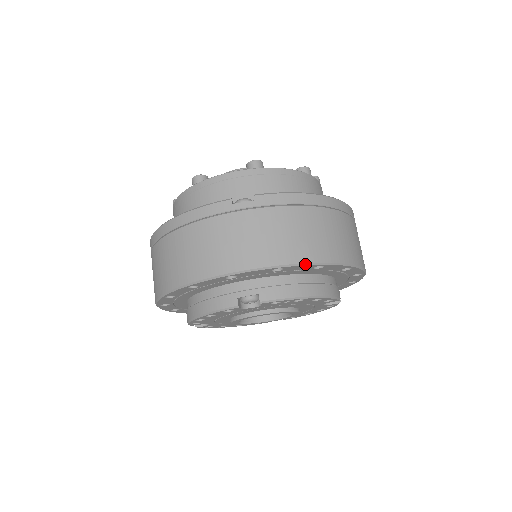
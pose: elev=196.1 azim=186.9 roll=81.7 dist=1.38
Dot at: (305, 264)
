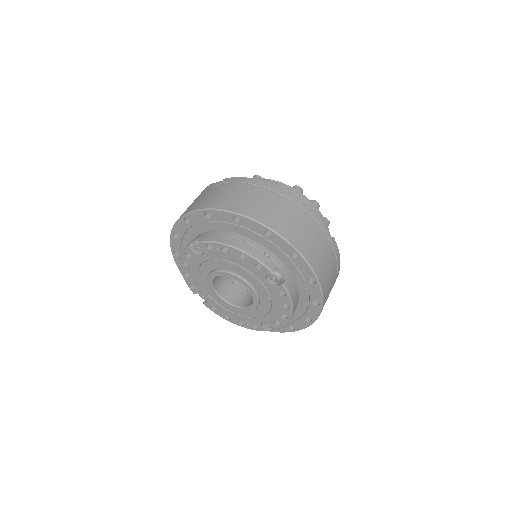
Dot at: (222, 210)
